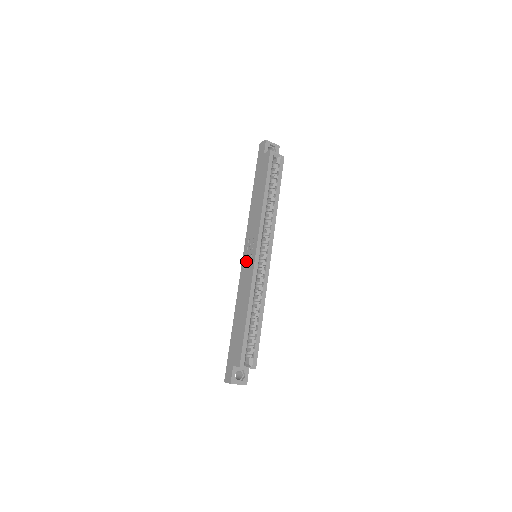
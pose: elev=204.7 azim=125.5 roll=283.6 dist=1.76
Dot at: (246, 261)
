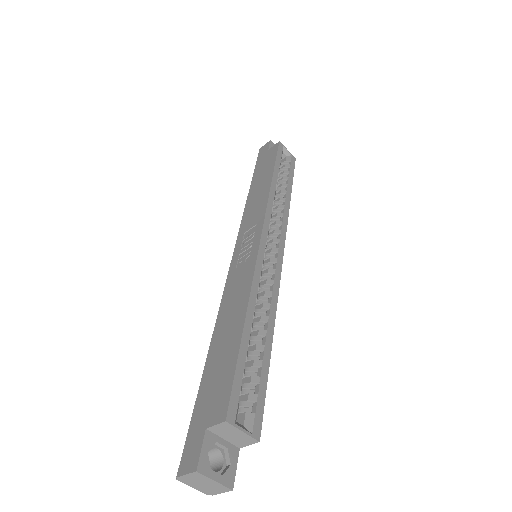
Dot at: (240, 256)
